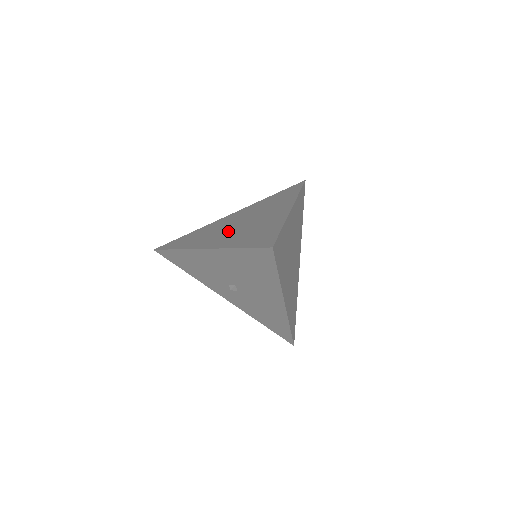
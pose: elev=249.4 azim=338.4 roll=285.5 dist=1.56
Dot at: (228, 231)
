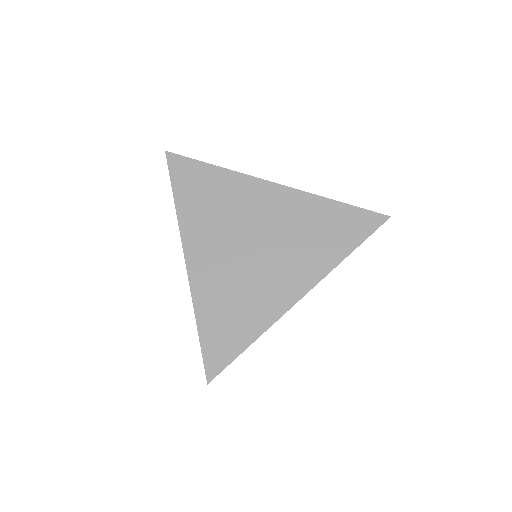
Dot at: (229, 251)
